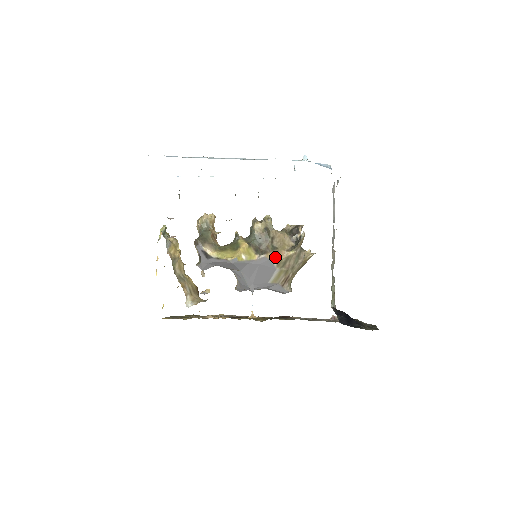
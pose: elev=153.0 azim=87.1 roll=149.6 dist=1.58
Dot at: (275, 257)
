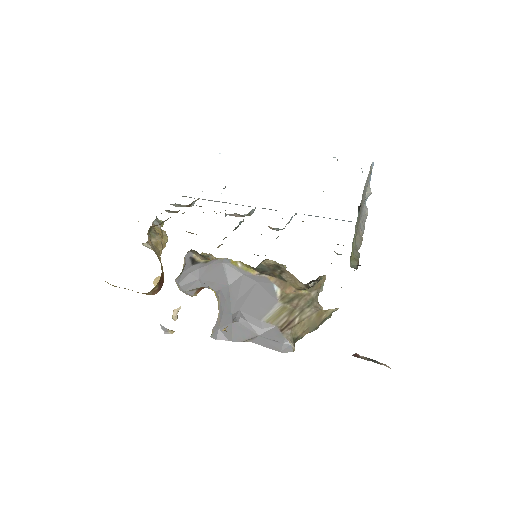
Dot at: (280, 286)
